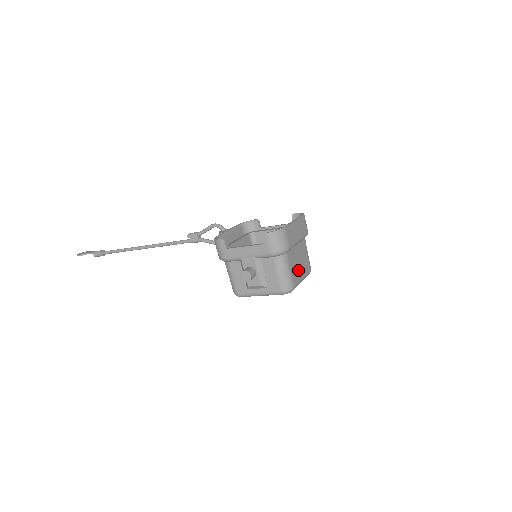
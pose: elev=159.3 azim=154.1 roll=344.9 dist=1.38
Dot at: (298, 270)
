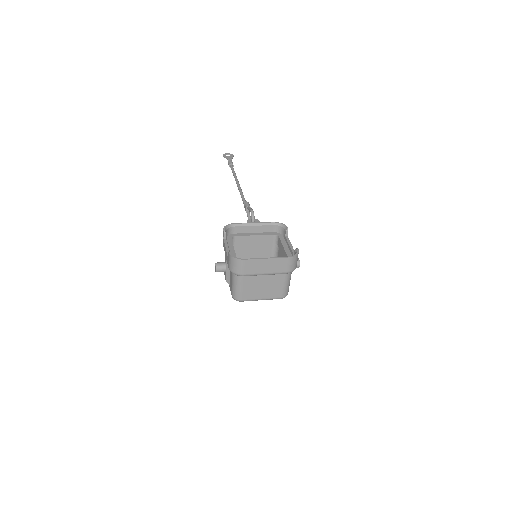
Dot at: (257, 292)
